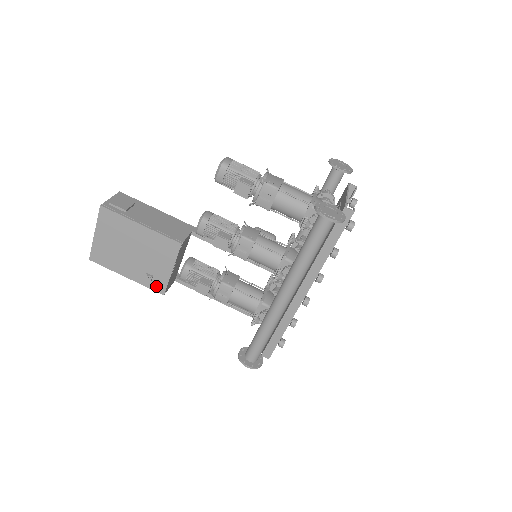
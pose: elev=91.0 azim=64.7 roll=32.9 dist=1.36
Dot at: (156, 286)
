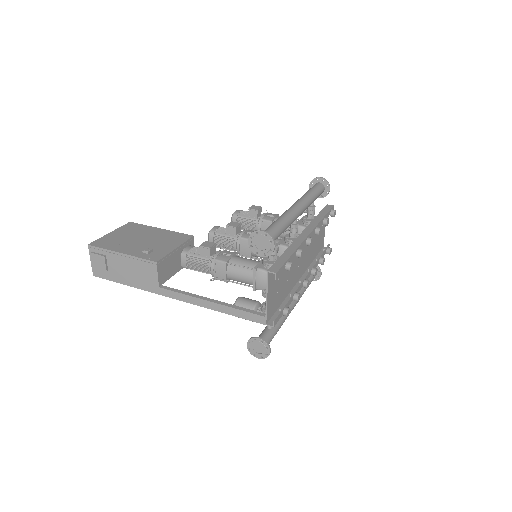
Dot at: (151, 257)
